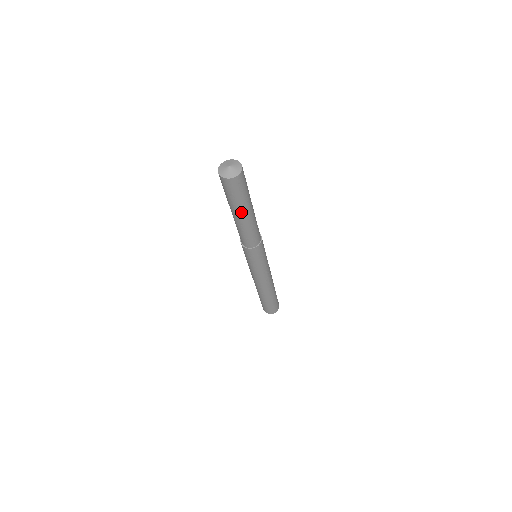
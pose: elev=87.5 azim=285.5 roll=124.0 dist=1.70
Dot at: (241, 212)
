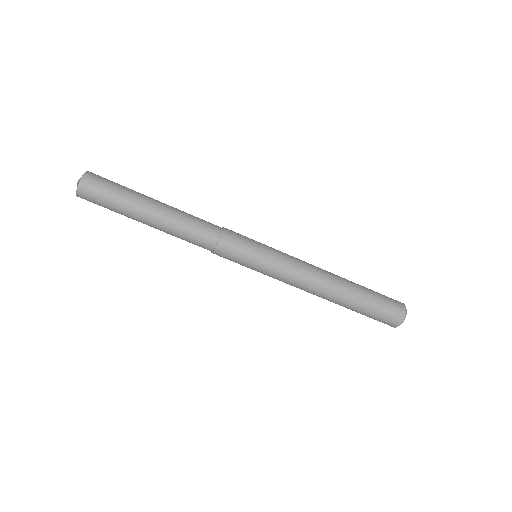
Dot at: (143, 206)
